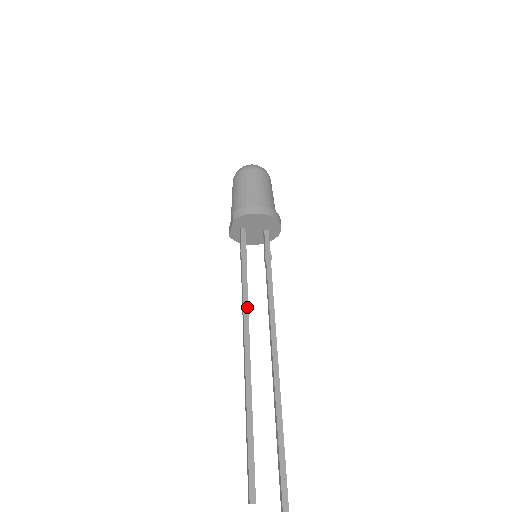
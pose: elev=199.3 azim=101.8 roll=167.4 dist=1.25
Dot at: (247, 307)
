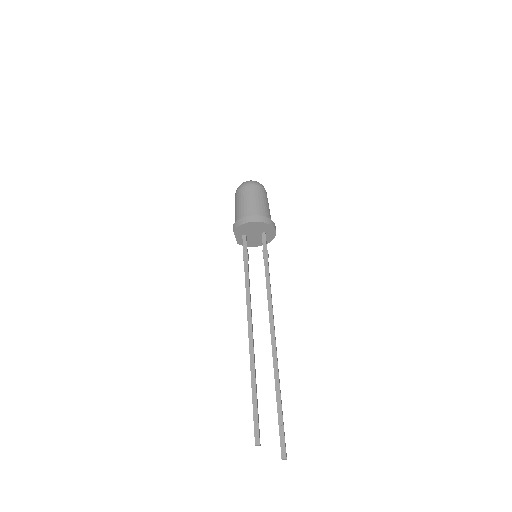
Dot at: (249, 298)
